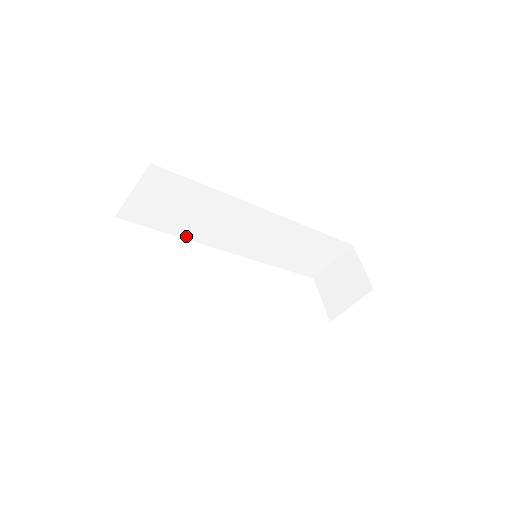
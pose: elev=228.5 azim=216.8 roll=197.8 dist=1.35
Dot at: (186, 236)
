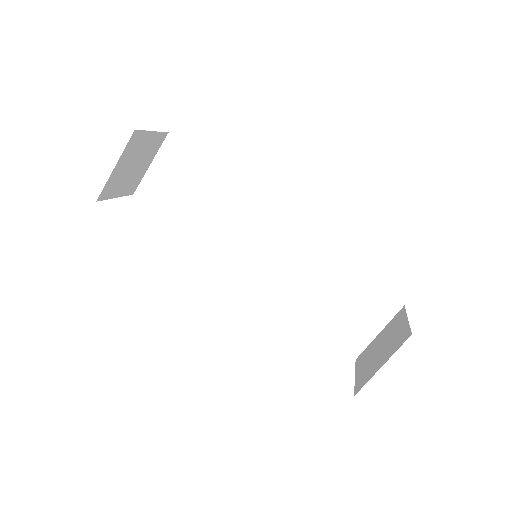
Dot at: (197, 237)
